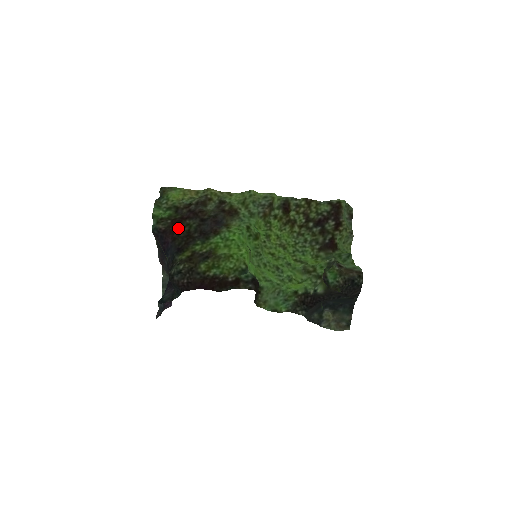
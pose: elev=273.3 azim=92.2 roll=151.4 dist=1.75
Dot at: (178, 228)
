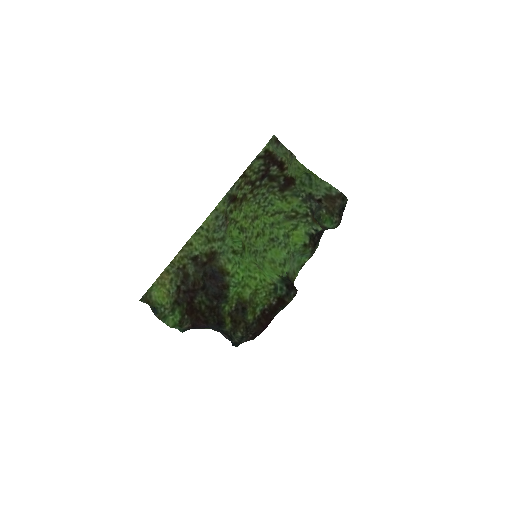
Dot at: (197, 313)
